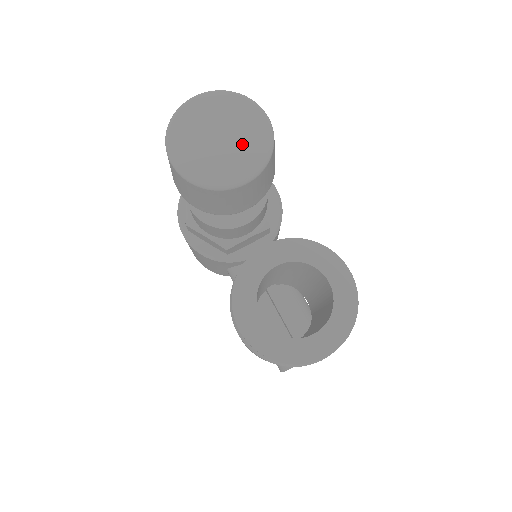
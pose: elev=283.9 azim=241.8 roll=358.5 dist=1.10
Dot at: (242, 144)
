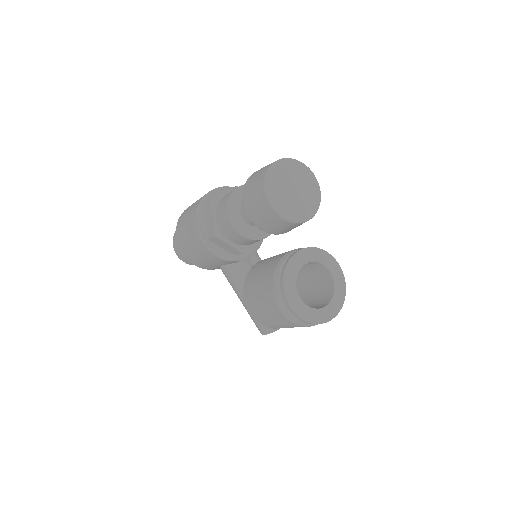
Dot at: (306, 194)
